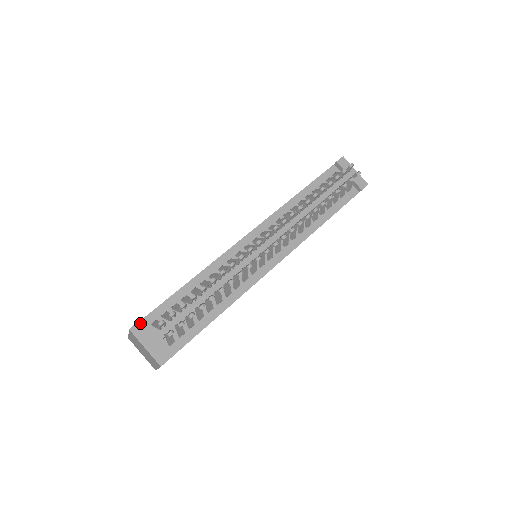
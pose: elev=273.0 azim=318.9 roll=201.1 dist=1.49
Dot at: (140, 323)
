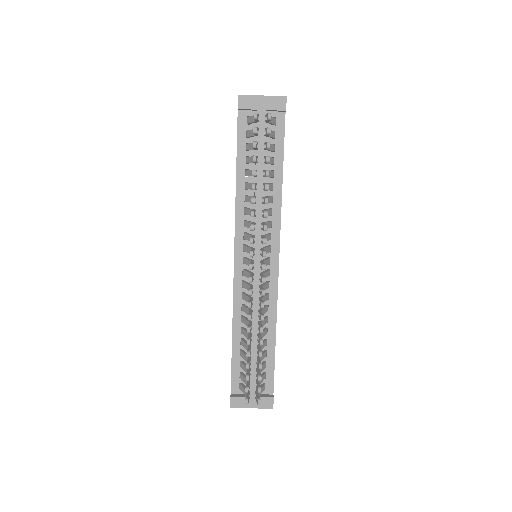
Dot at: (232, 398)
